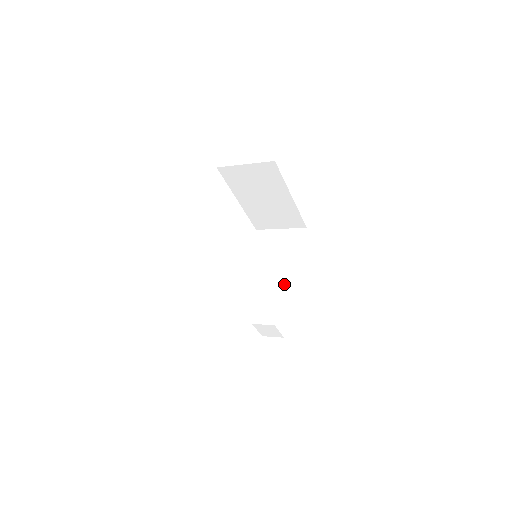
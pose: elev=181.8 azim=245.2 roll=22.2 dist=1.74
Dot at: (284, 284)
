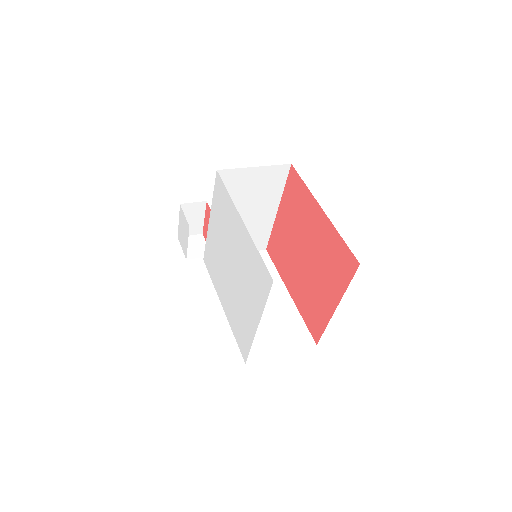
Dot at: (259, 231)
